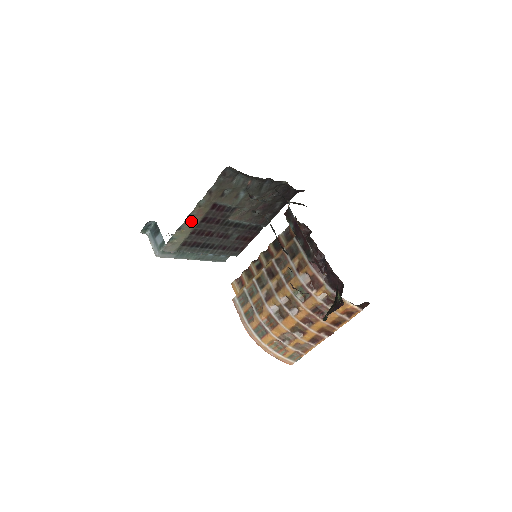
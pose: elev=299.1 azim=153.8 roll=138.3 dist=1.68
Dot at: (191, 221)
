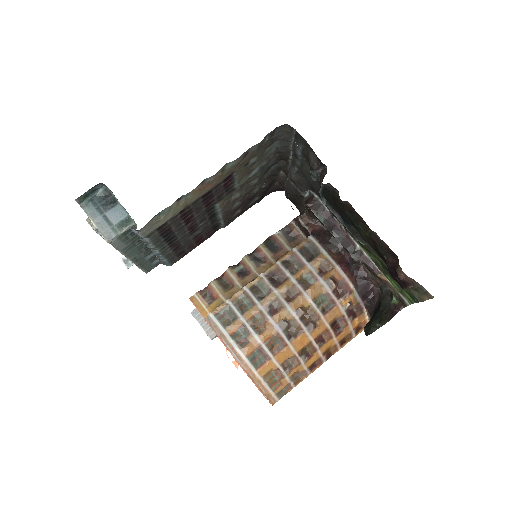
Dot at: (199, 191)
